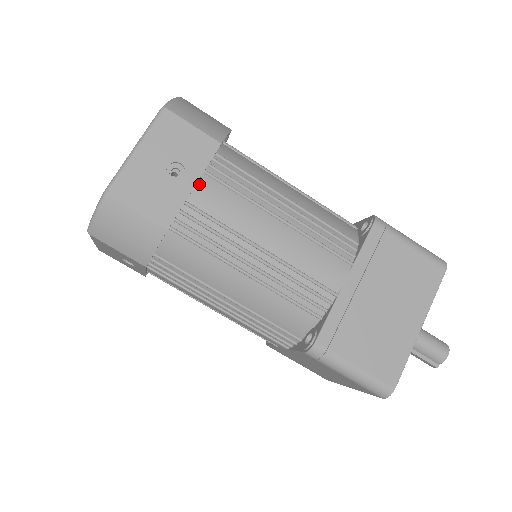
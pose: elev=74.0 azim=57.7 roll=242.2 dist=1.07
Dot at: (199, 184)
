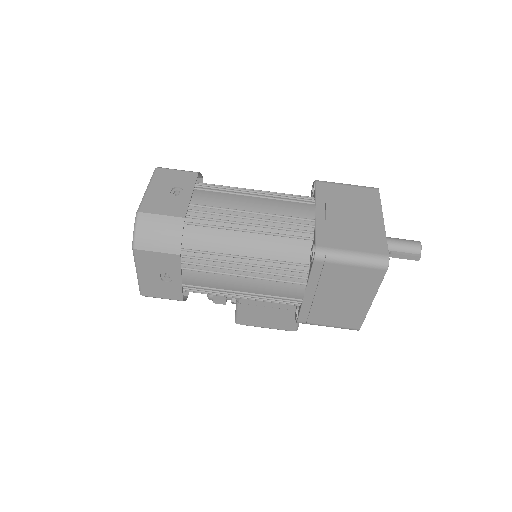
Dot at: (194, 194)
